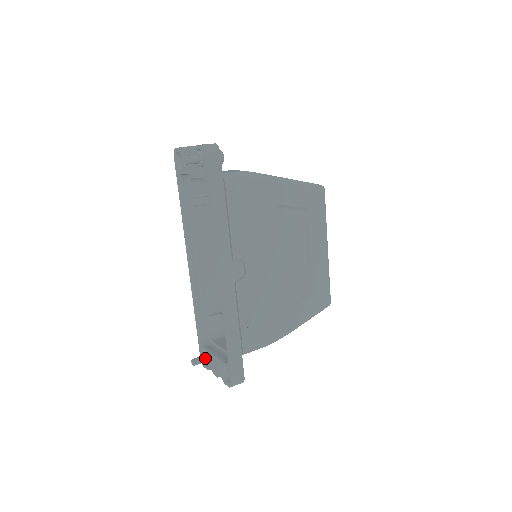
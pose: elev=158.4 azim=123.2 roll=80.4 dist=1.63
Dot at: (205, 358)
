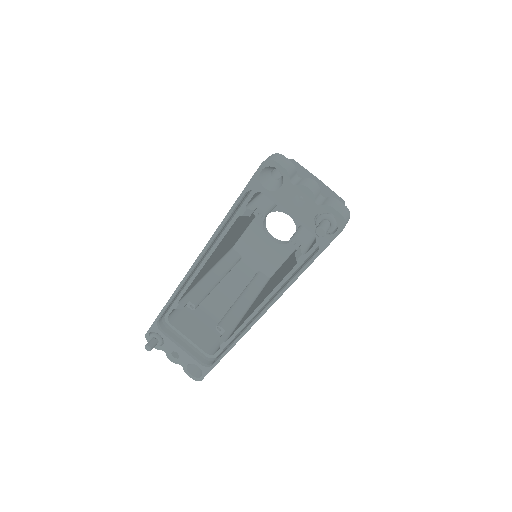
Dot at: (161, 342)
